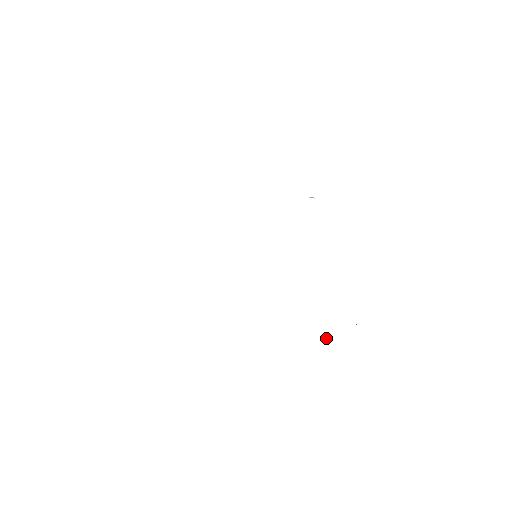
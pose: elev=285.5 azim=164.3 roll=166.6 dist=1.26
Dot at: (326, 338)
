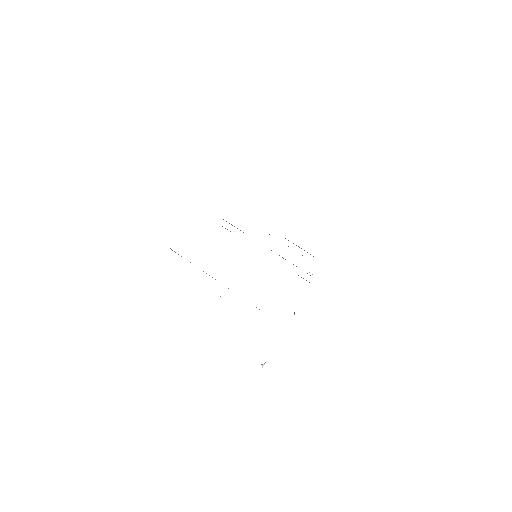
Dot at: (263, 364)
